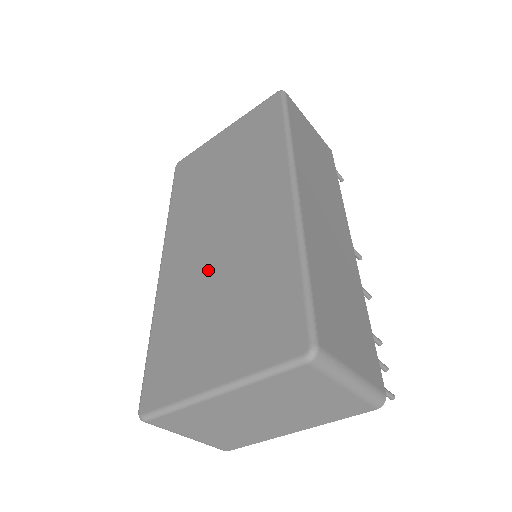
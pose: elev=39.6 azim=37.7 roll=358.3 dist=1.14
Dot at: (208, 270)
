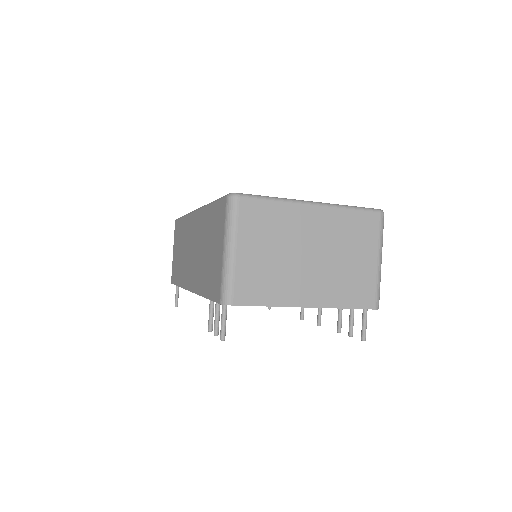
Dot at: occluded
